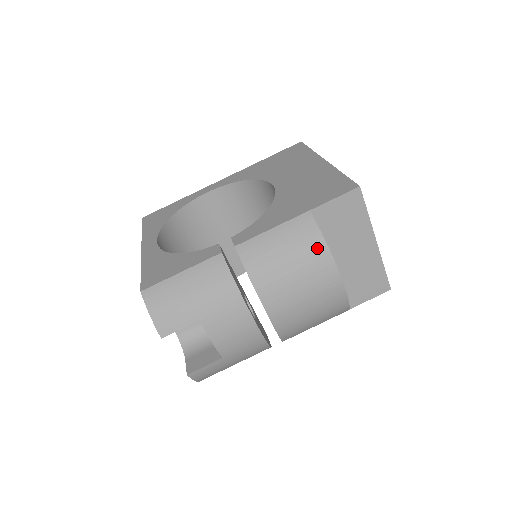
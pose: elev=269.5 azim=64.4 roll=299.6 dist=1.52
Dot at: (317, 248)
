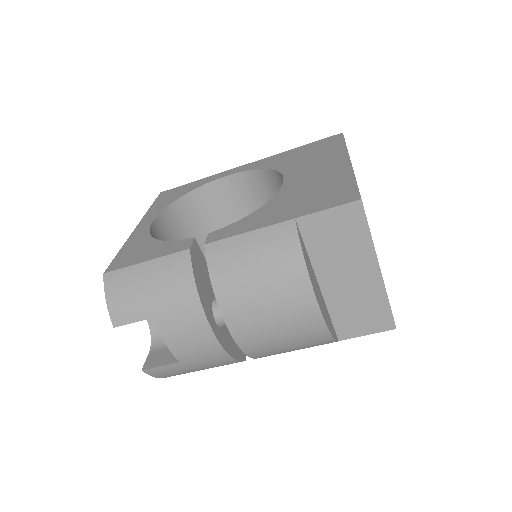
Dot at: (293, 265)
